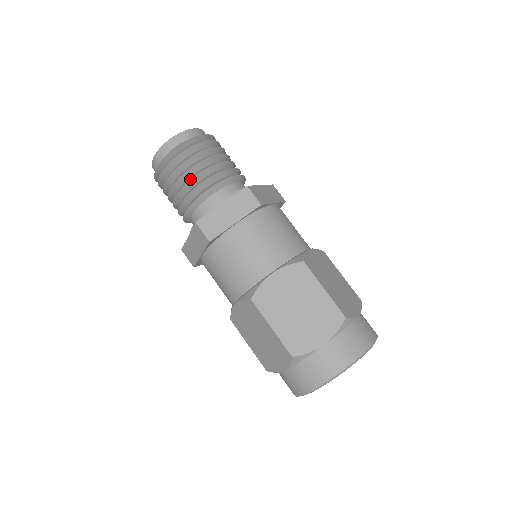
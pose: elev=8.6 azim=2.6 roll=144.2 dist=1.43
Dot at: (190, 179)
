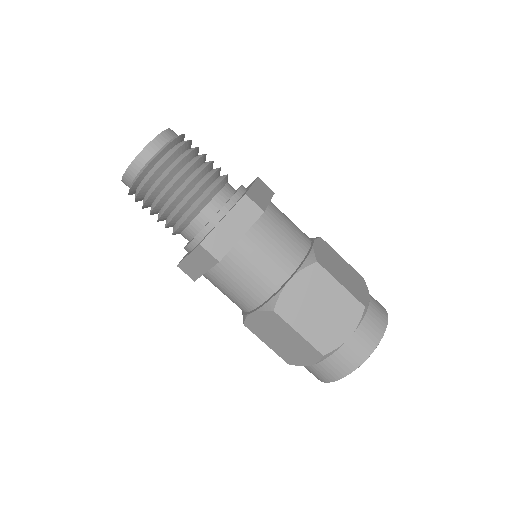
Dot at: occluded
